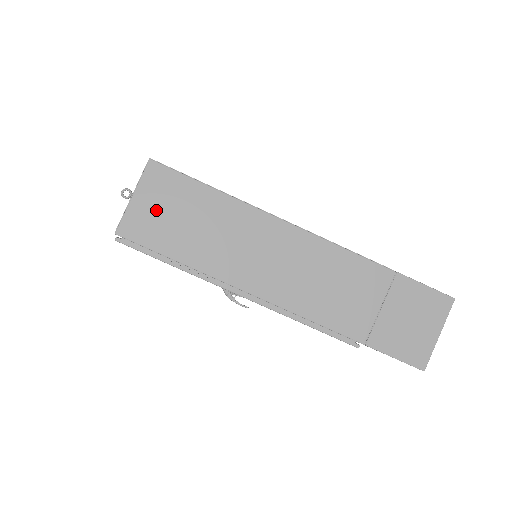
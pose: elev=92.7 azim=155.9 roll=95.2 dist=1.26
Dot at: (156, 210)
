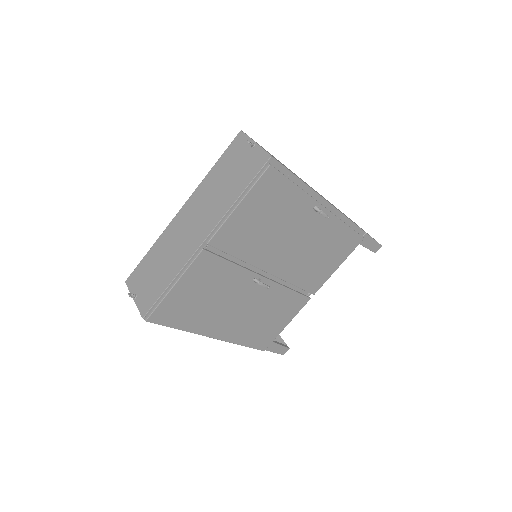
Dot at: (269, 153)
